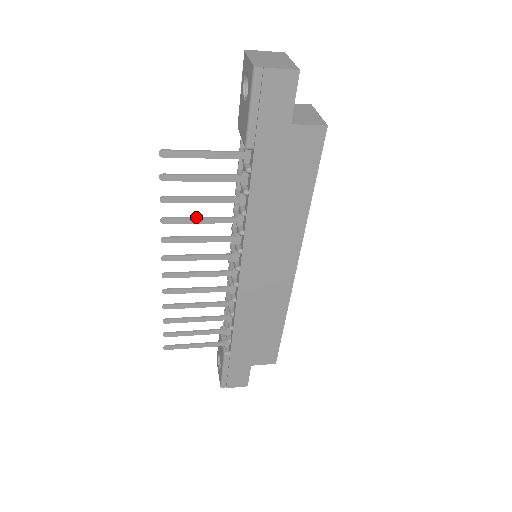
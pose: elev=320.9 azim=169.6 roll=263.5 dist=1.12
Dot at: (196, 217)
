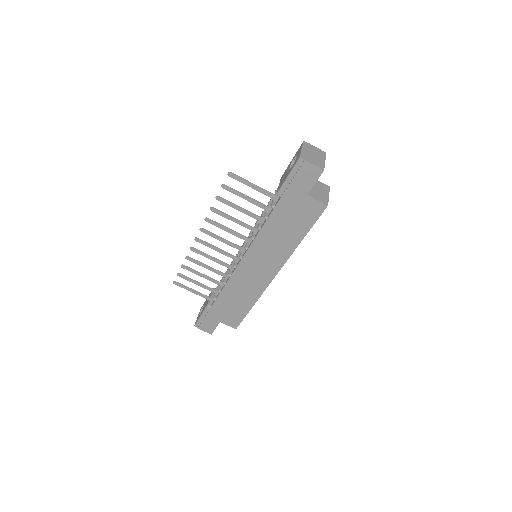
Dot at: (231, 216)
